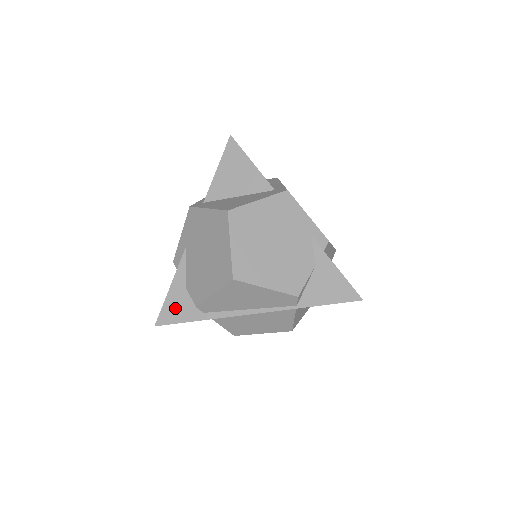
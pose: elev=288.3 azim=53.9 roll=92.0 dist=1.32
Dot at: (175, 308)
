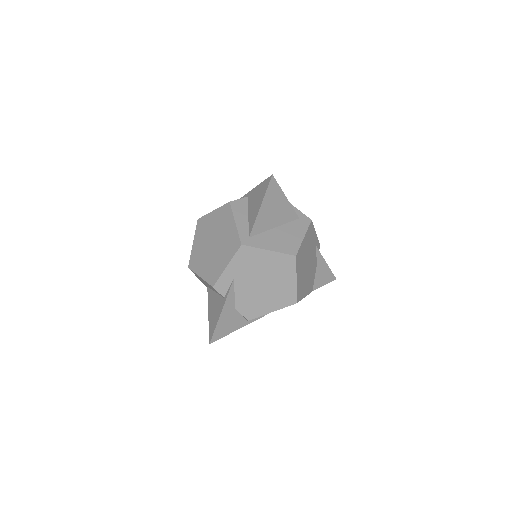
Dot at: (226, 325)
